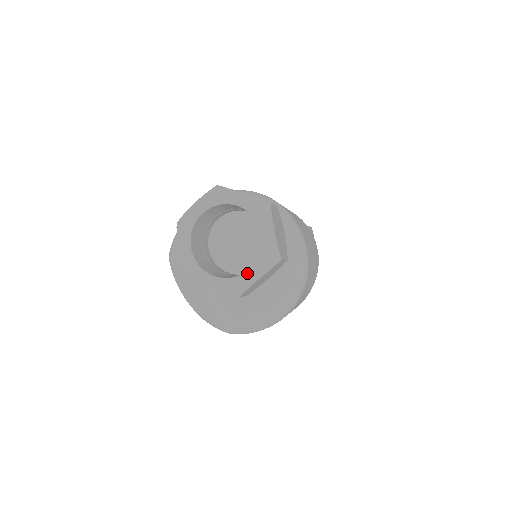
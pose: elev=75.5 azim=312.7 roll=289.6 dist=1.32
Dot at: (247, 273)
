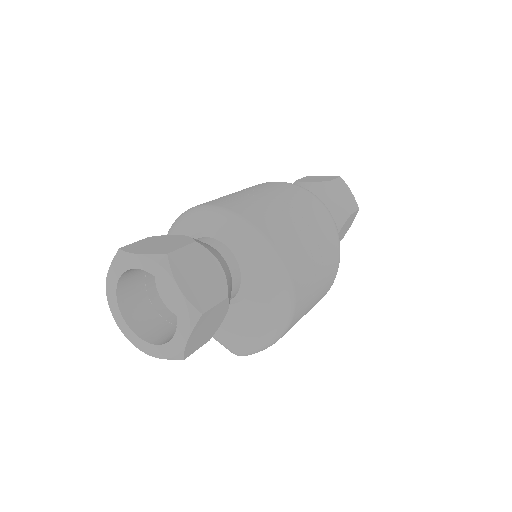
Dot at: (176, 337)
